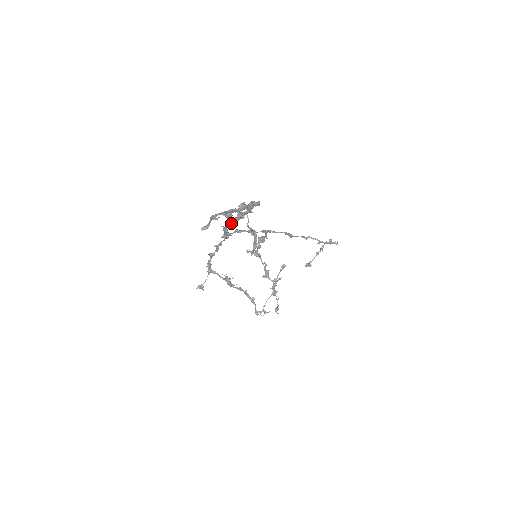
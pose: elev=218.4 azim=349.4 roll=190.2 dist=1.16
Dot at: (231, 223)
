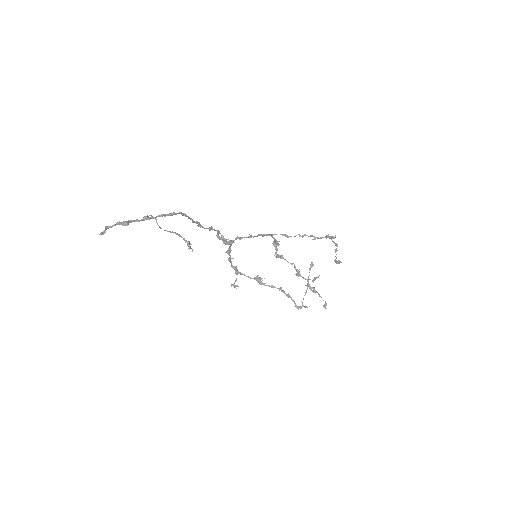
Dot at: (218, 232)
